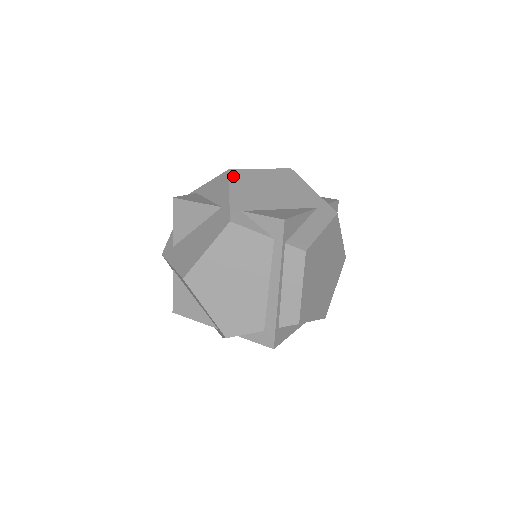
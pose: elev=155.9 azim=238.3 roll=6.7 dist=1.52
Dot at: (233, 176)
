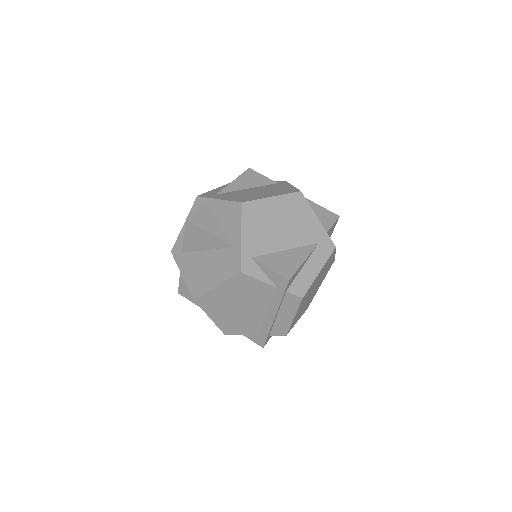
Dot at: (246, 211)
